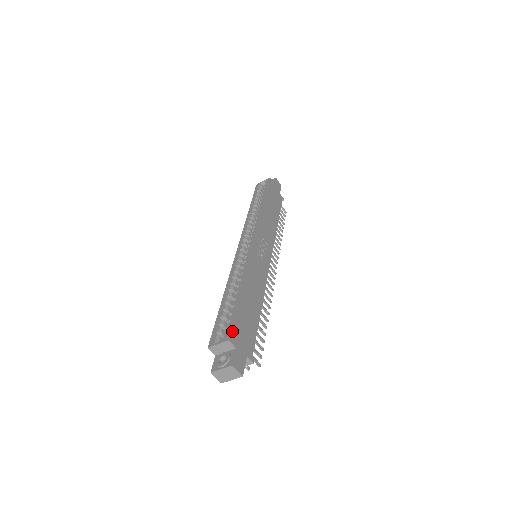
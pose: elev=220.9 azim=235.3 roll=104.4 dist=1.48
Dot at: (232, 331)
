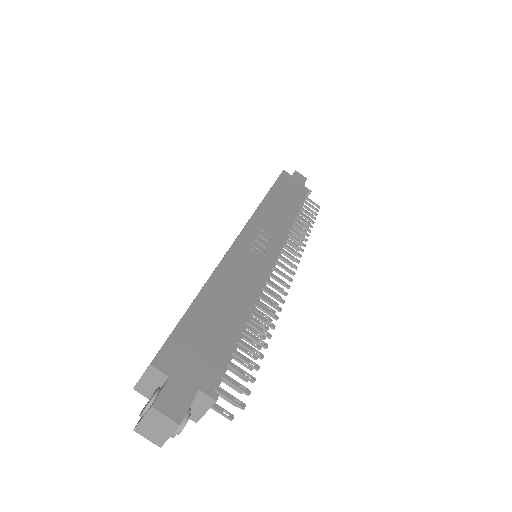
Dot at: (163, 350)
